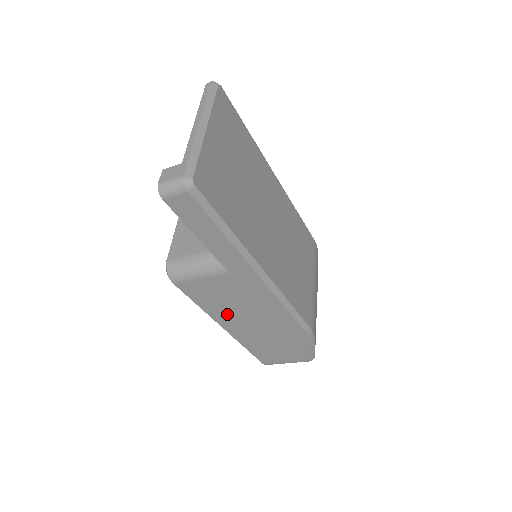
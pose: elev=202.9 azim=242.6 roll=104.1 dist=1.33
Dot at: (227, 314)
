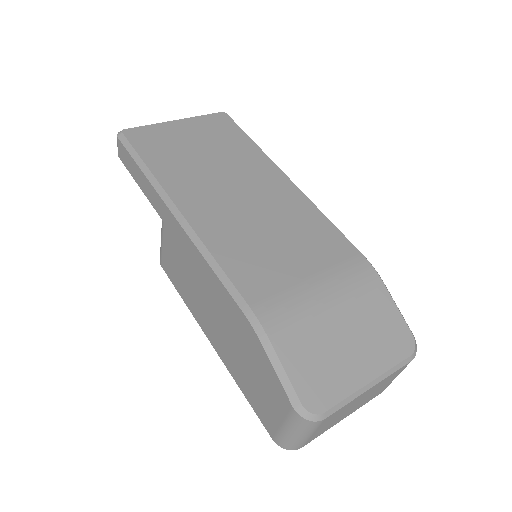
Dot at: (196, 304)
